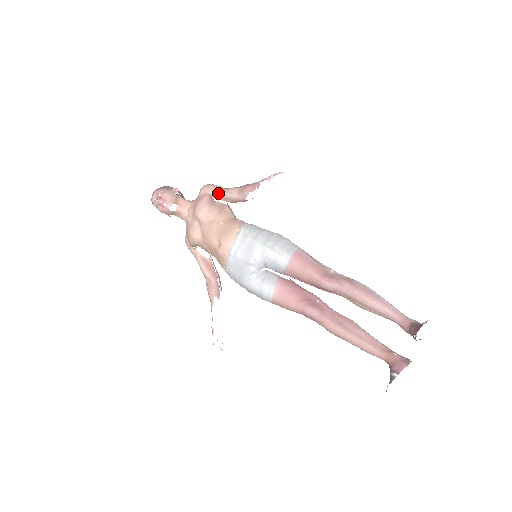
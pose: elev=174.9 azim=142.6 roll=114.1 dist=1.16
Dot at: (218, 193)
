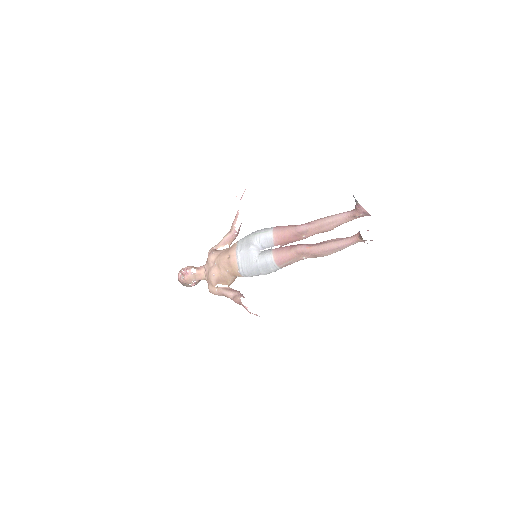
Dot at: (219, 244)
